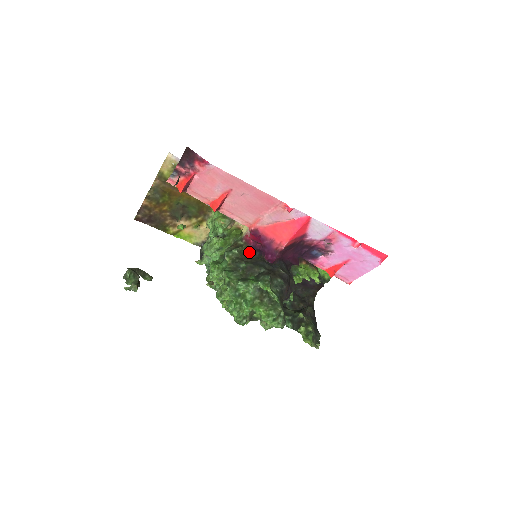
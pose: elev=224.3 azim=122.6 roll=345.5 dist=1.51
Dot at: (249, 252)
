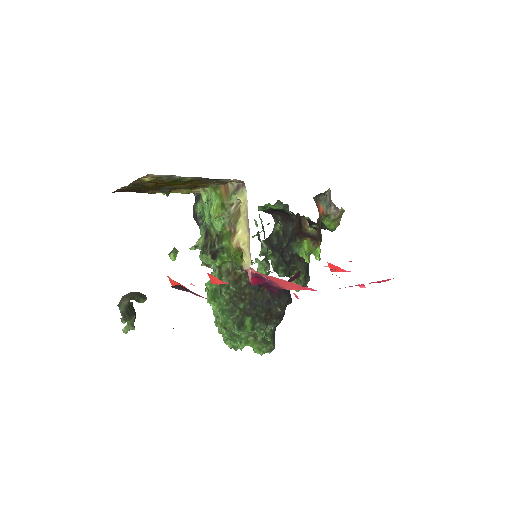
Dot at: (248, 283)
